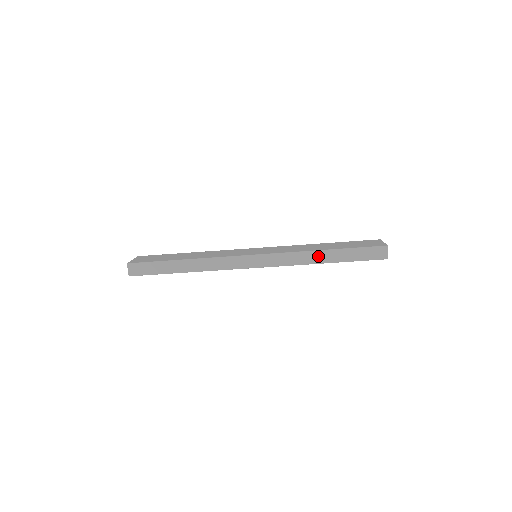
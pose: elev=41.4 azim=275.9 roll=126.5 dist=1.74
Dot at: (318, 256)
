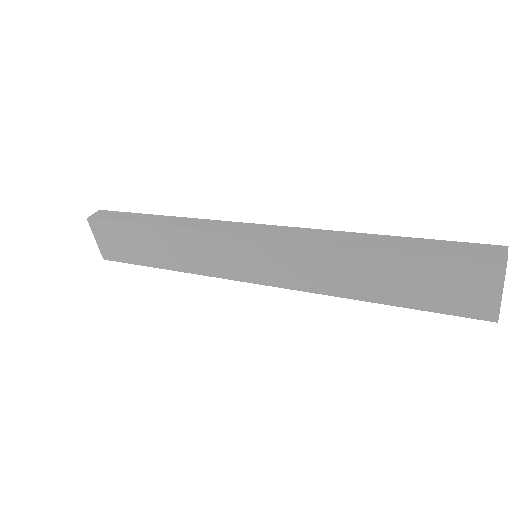
Dot at: occluded
